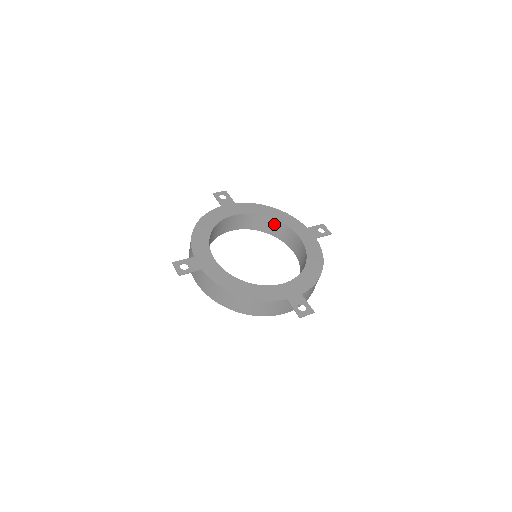
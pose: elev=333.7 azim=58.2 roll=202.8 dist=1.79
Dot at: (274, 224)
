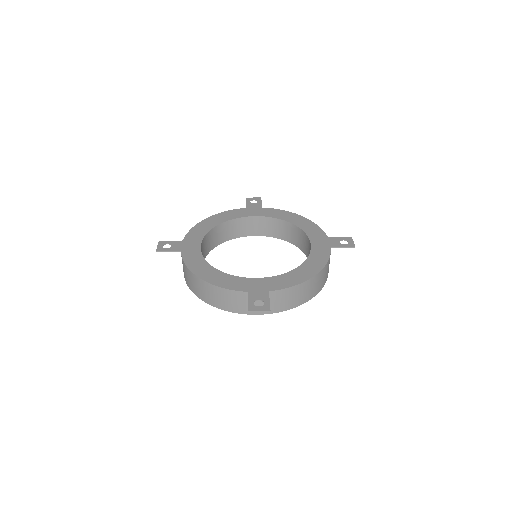
Dot at: (295, 231)
